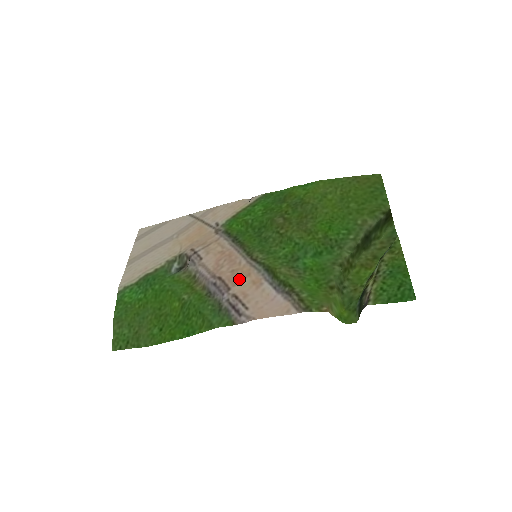
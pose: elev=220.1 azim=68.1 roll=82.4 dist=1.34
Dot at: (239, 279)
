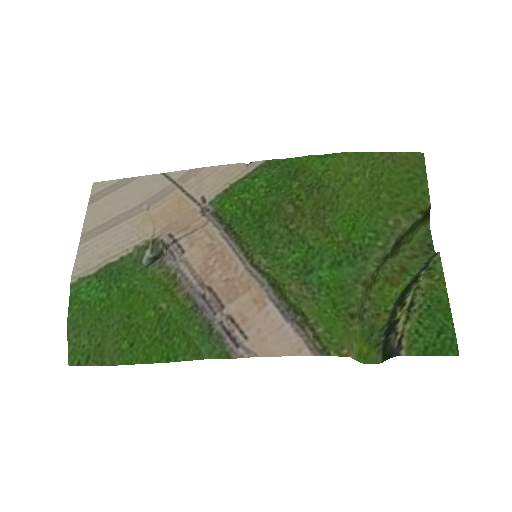
Dot at: (236, 294)
